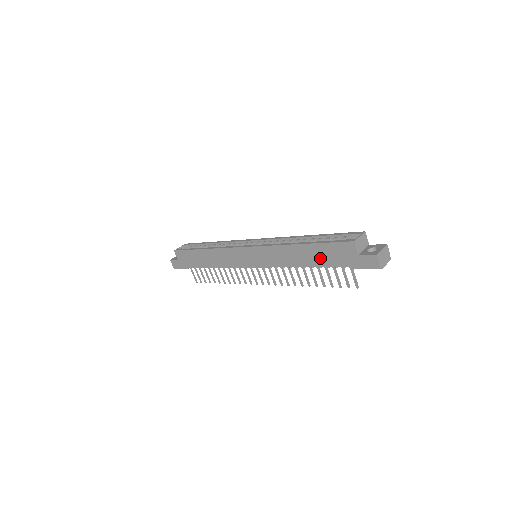
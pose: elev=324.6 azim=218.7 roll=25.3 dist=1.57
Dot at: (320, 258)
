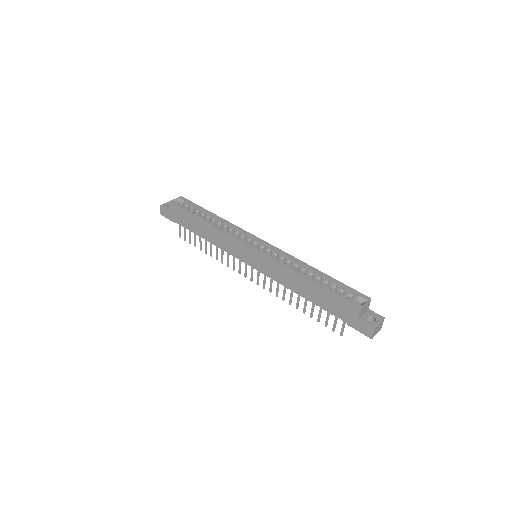
Dot at: (321, 300)
